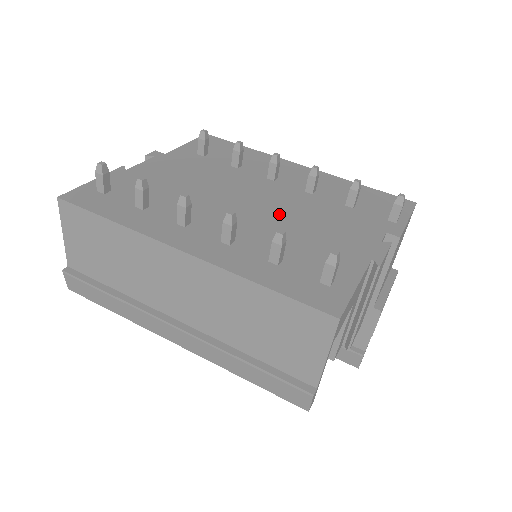
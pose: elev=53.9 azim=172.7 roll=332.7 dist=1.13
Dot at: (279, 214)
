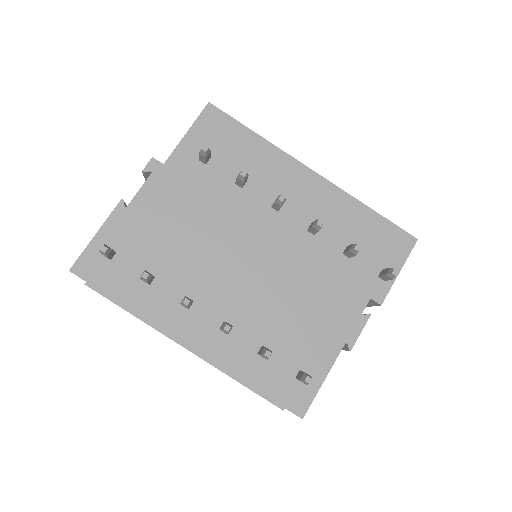
Dot at: (275, 278)
